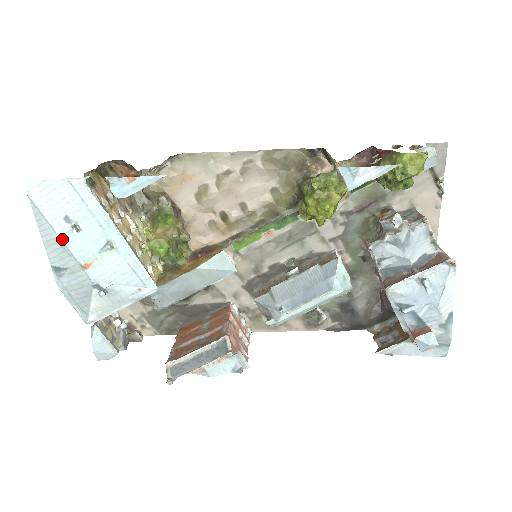
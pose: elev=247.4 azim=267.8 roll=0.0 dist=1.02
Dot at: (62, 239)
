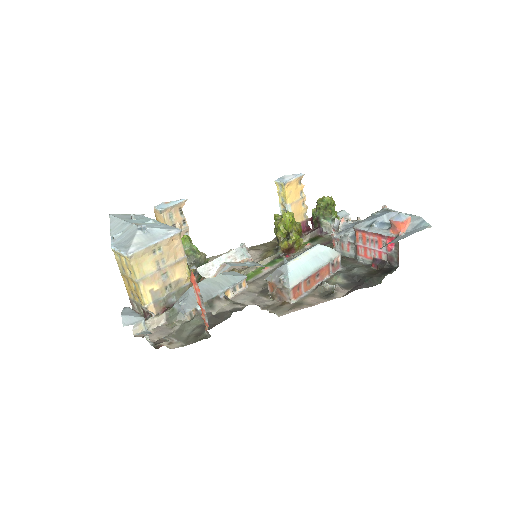
Dot at: (124, 220)
